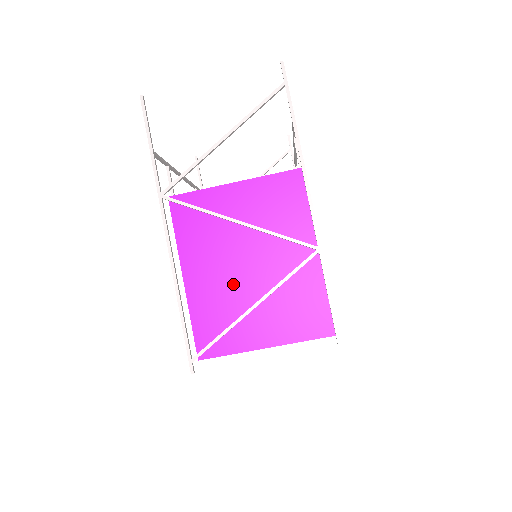
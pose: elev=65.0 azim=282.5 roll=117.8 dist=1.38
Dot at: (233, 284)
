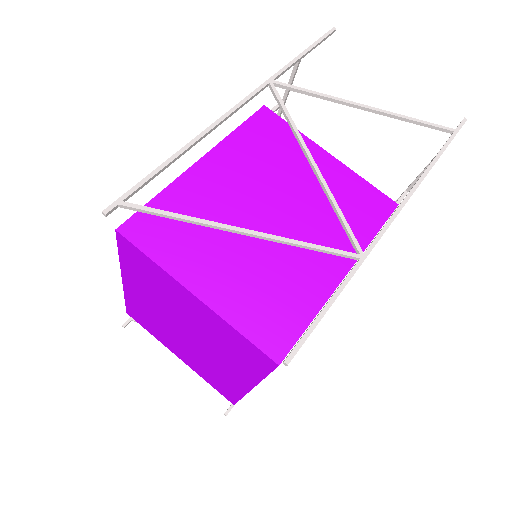
Dot at: (236, 212)
